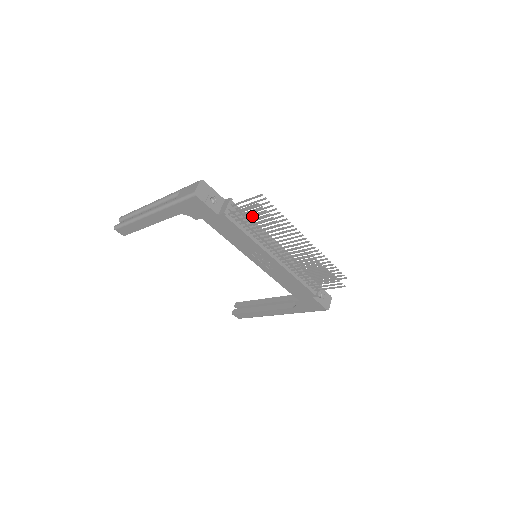
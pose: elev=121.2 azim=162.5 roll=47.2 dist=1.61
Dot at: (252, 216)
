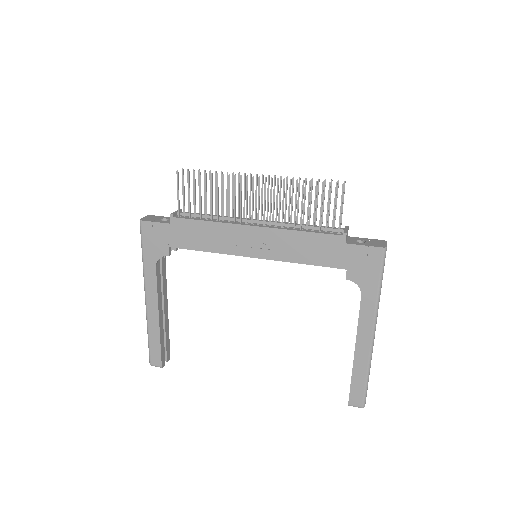
Dot at: (204, 206)
